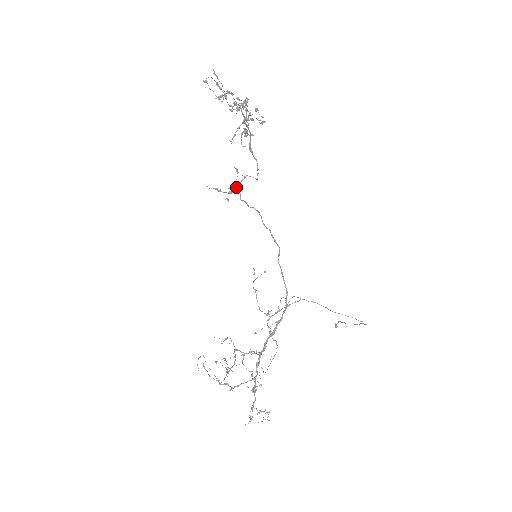
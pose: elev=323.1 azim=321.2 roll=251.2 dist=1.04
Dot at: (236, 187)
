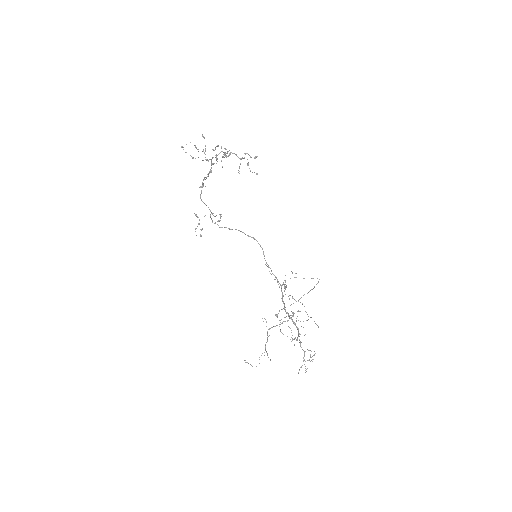
Dot at: occluded
